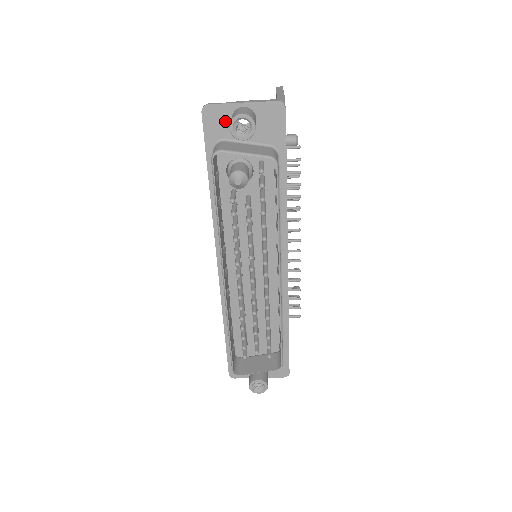
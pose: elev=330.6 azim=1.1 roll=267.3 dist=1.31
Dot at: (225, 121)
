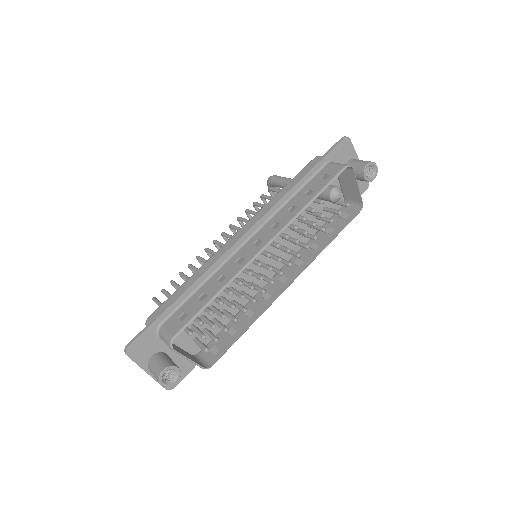
Dot at: (346, 157)
